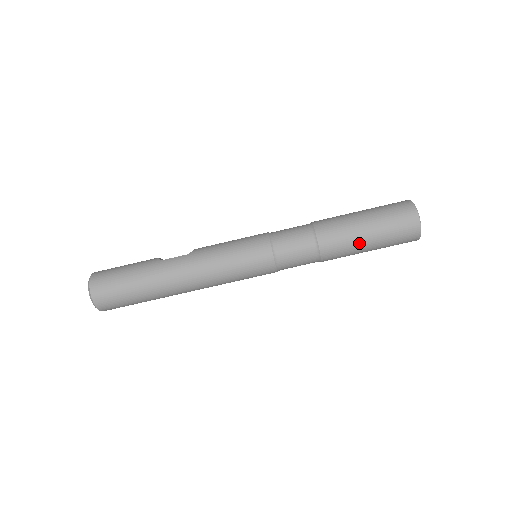
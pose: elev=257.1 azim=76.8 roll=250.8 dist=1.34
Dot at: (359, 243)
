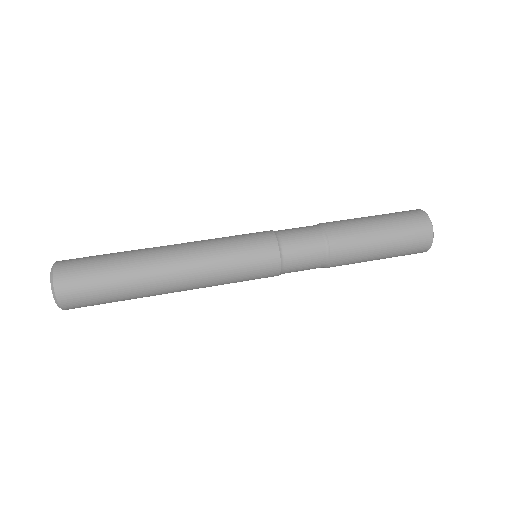
Dot at: (371, 240)
